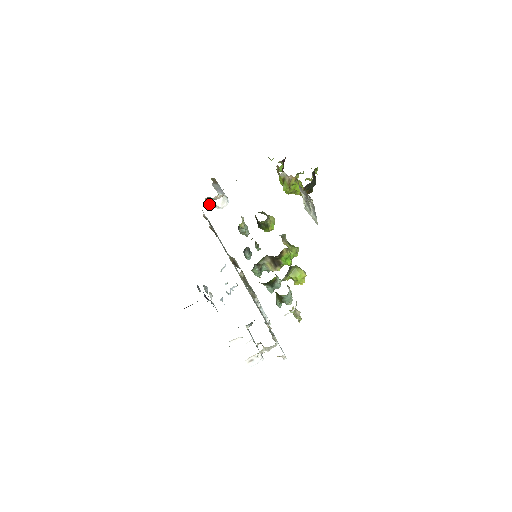
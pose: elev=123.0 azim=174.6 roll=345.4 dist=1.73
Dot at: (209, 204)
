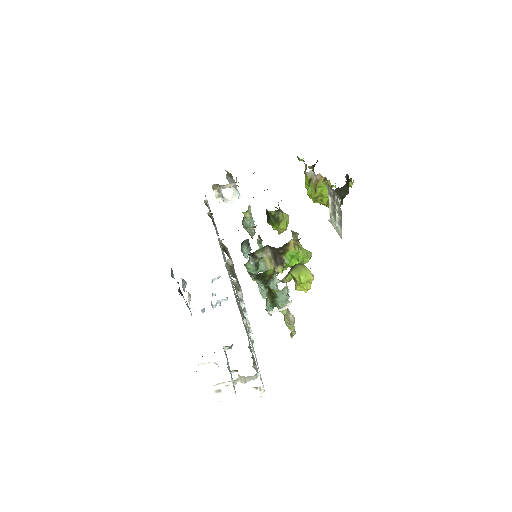
Dot at: (216, 195)
